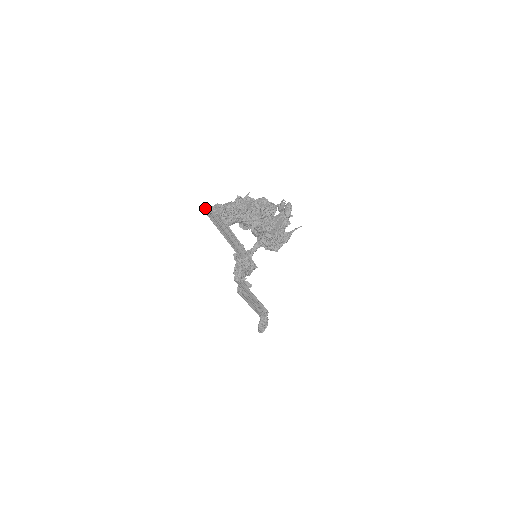
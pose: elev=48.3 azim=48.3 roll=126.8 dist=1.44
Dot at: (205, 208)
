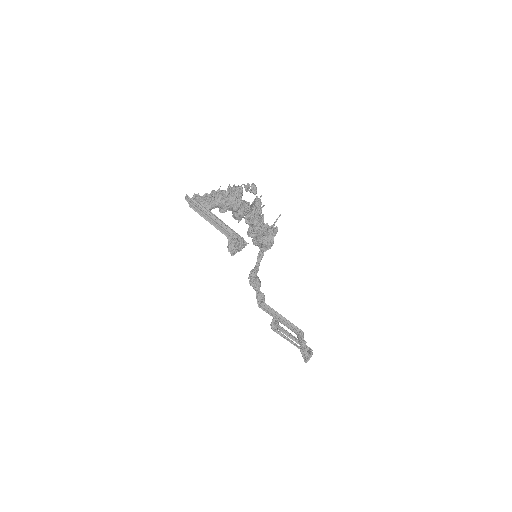
Dot at: (185, 199)
